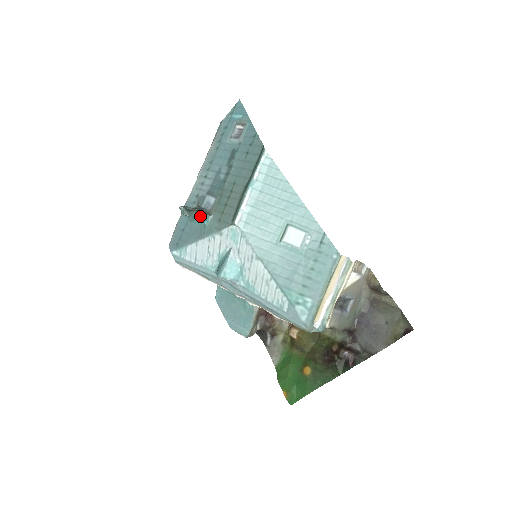
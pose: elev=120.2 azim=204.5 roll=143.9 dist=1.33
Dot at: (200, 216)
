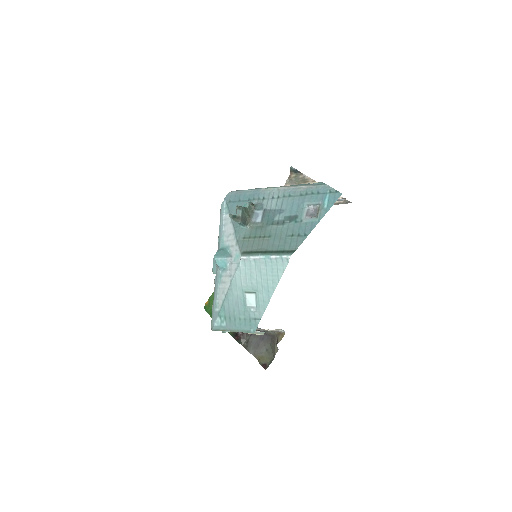
Dot at: (239, 223)
